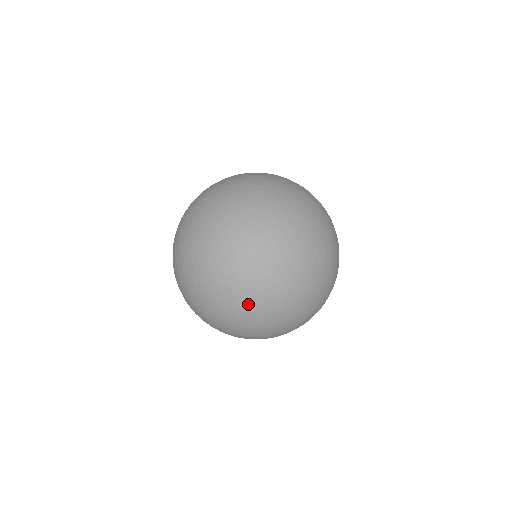
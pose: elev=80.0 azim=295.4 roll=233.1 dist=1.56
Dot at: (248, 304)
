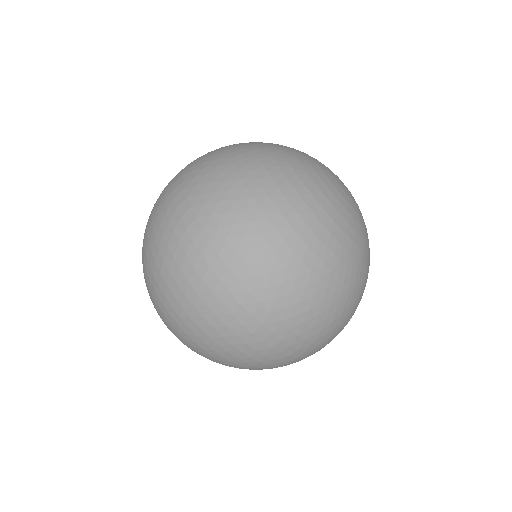
Dot at: (172, 257)
